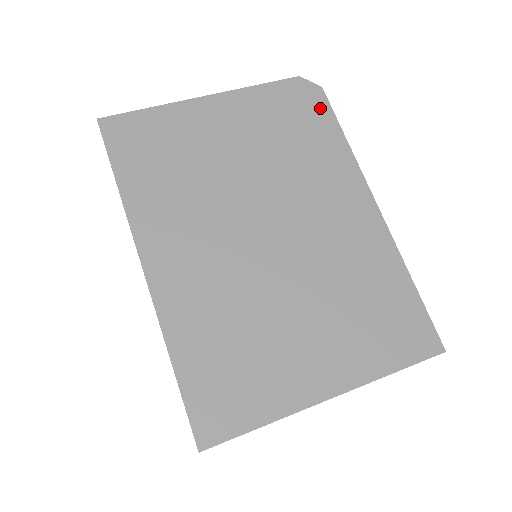
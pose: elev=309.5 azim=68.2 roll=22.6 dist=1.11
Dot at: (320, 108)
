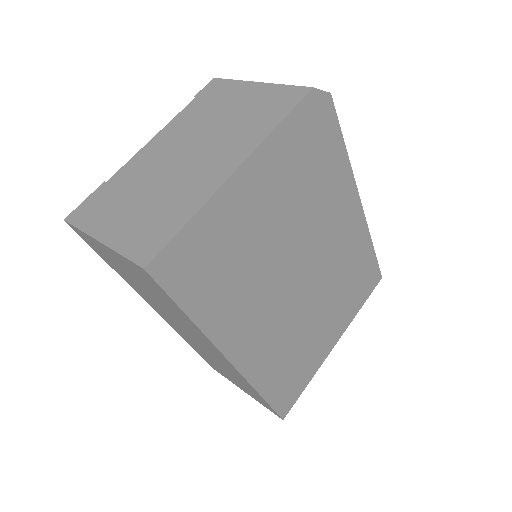
Dot at: (330, 123)
